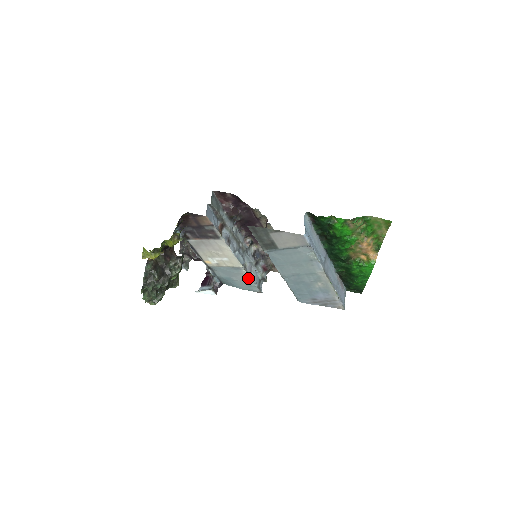
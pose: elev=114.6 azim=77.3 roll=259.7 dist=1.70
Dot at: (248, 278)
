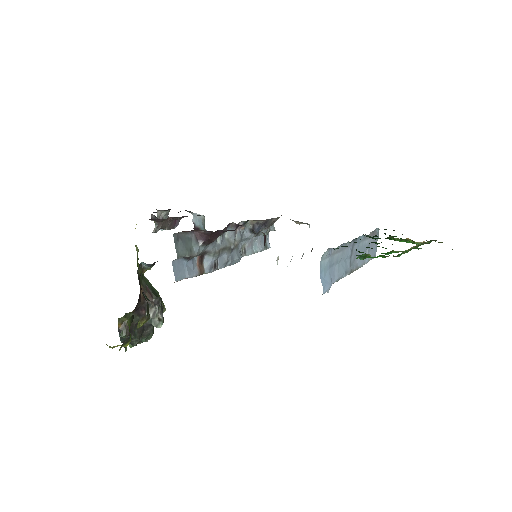
Dot at: occluded
